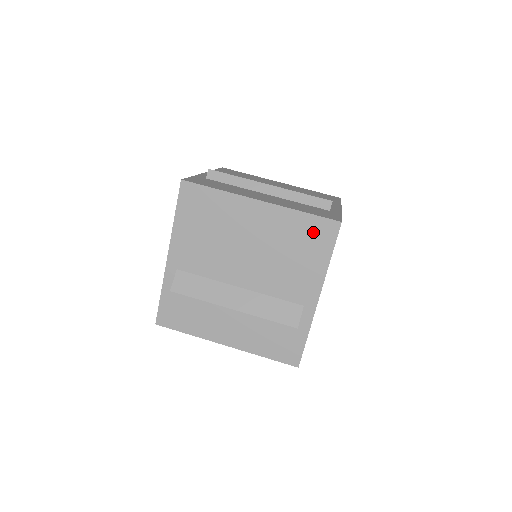
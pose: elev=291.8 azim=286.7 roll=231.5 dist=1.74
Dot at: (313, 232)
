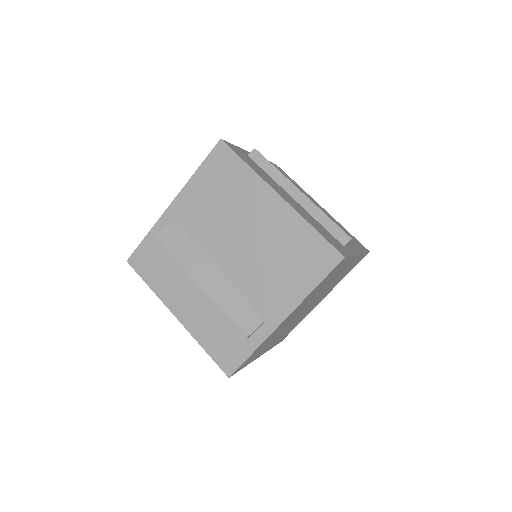
Dot at: (312, 252)
